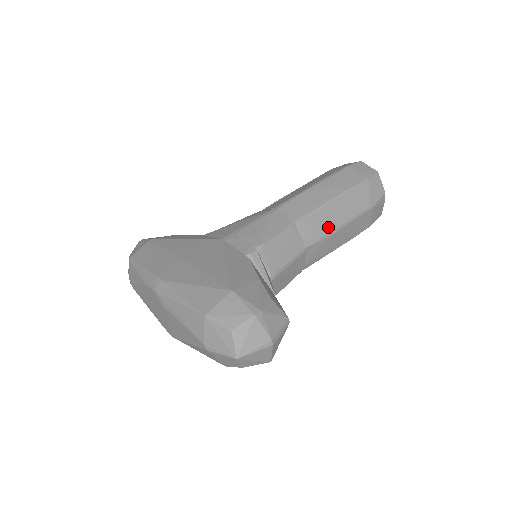
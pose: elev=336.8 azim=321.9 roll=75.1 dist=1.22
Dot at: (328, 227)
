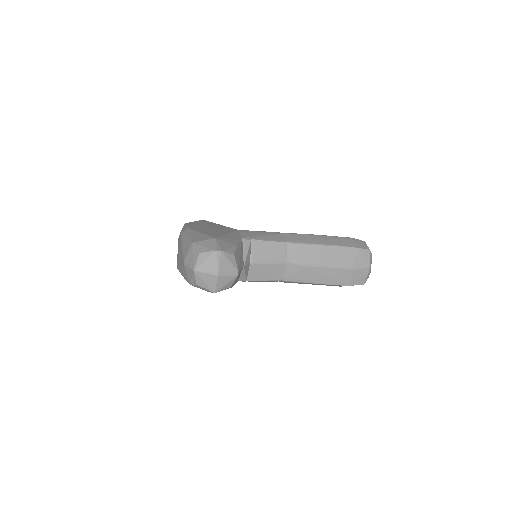
Dot at: (310, 260)
